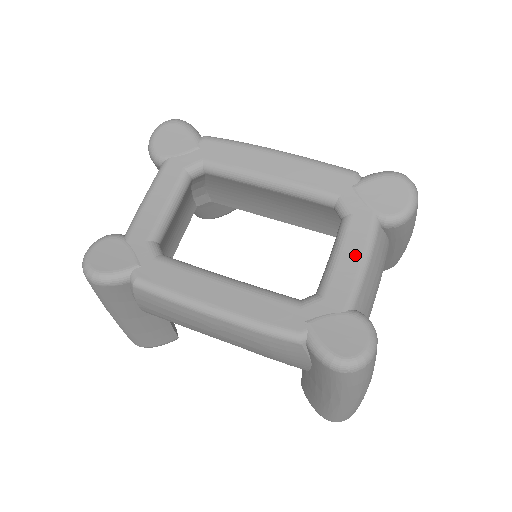
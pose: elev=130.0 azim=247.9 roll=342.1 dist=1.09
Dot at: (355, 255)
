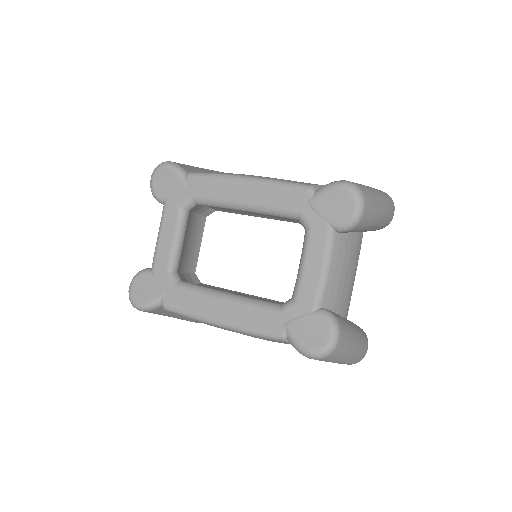
Dot at: (317, 263)
